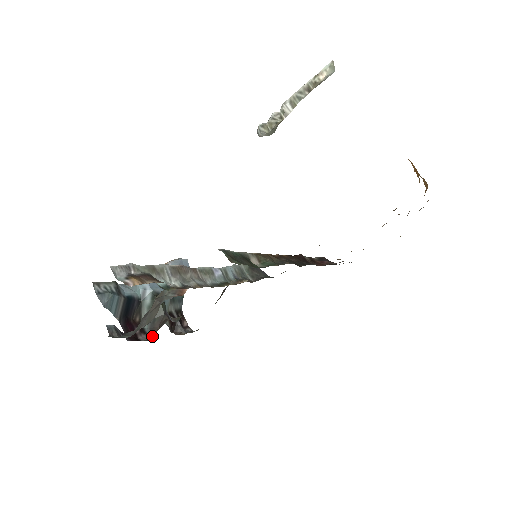
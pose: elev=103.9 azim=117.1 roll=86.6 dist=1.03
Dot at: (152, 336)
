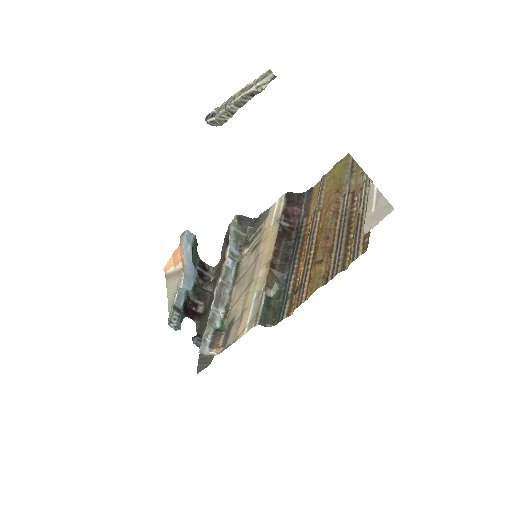
Dot at: (202, 303)
